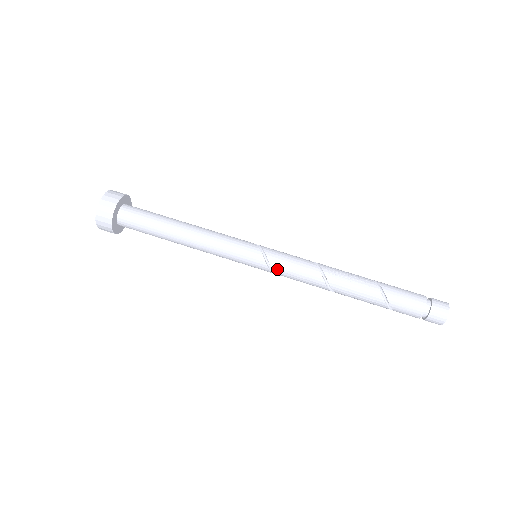
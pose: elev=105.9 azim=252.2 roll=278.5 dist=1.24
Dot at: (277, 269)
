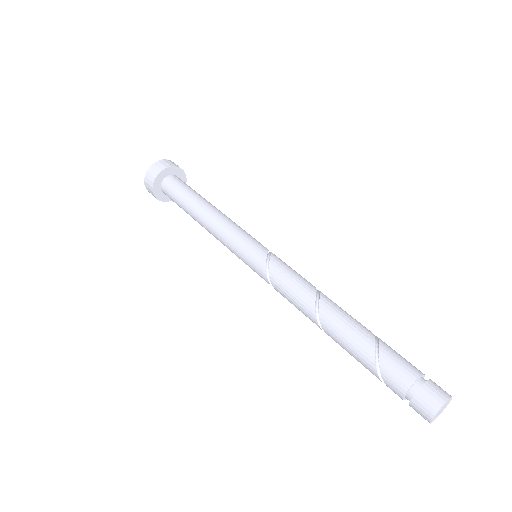
Dot at: (275, 261)
